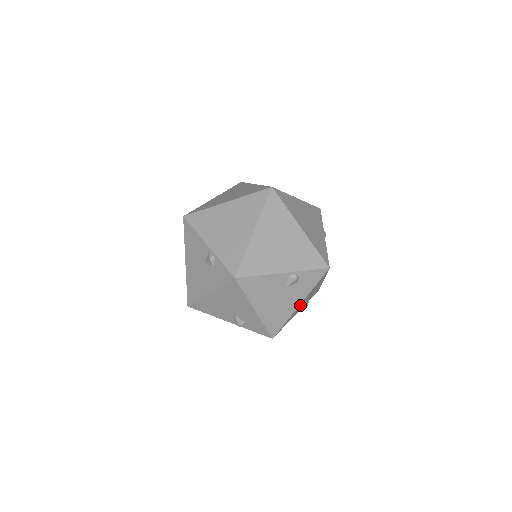
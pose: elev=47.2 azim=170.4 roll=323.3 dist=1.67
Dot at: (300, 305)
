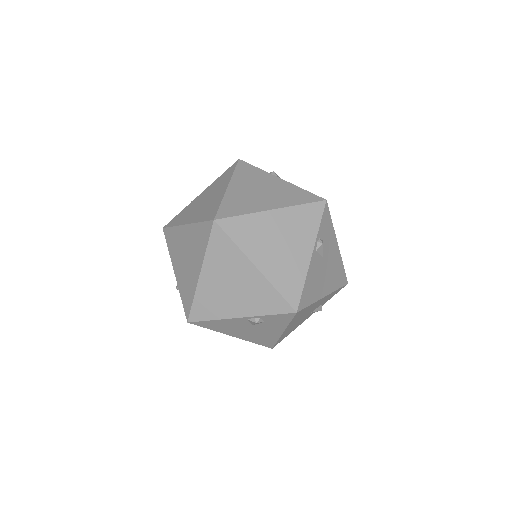
Dot at: occluded
